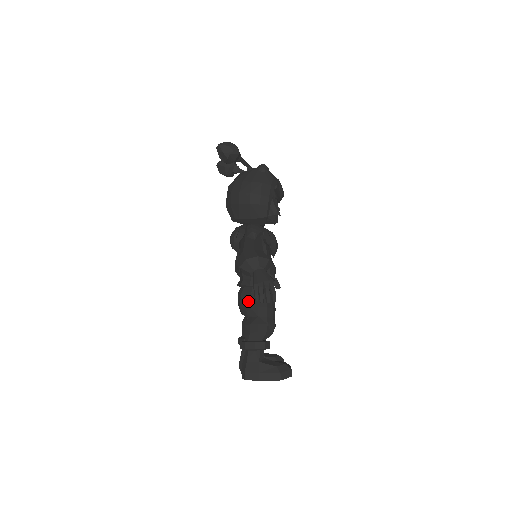
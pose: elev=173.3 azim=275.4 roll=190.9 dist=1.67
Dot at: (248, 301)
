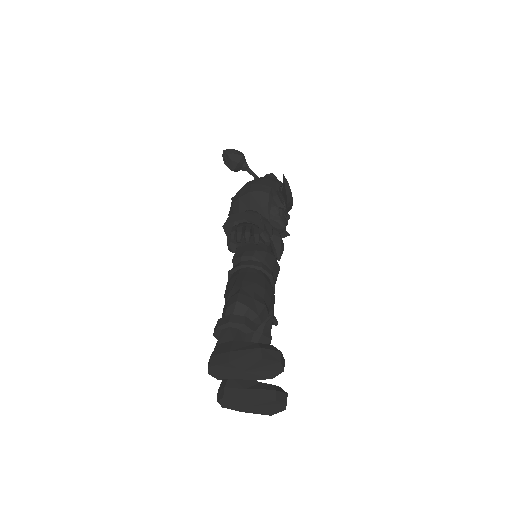
Dot at: (233, 281)
